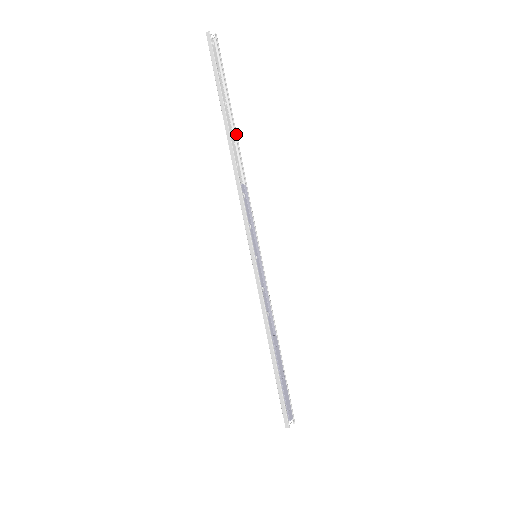
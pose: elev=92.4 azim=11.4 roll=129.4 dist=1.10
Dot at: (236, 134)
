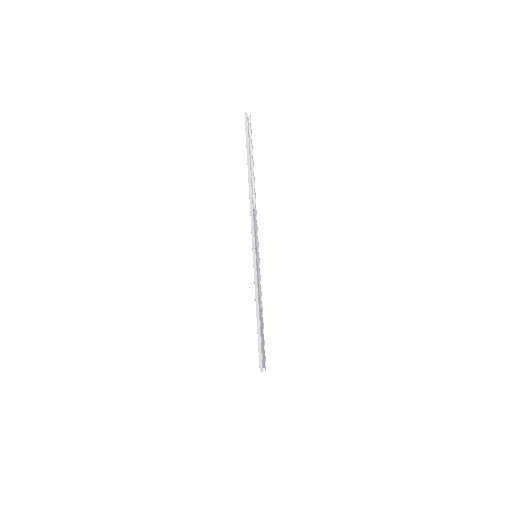
Dot at: (254, 177)
